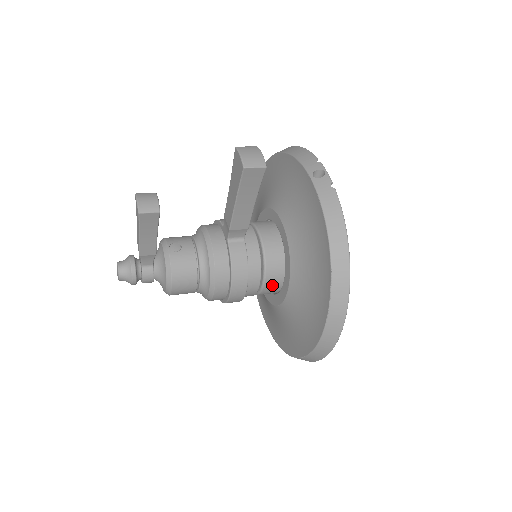
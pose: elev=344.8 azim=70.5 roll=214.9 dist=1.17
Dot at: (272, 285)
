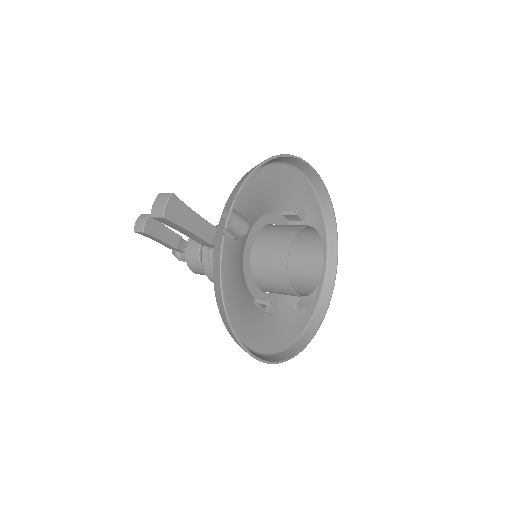
Dot at: occluded
